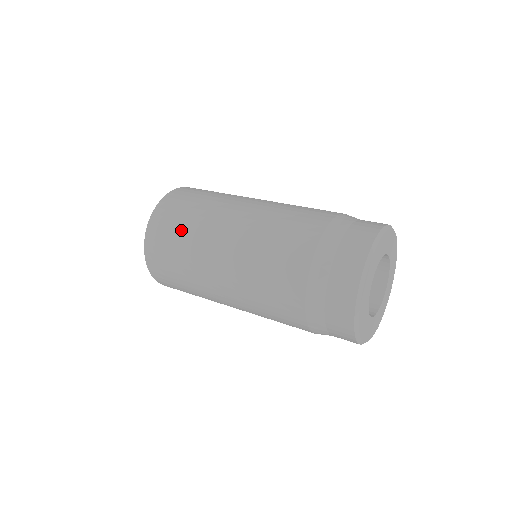
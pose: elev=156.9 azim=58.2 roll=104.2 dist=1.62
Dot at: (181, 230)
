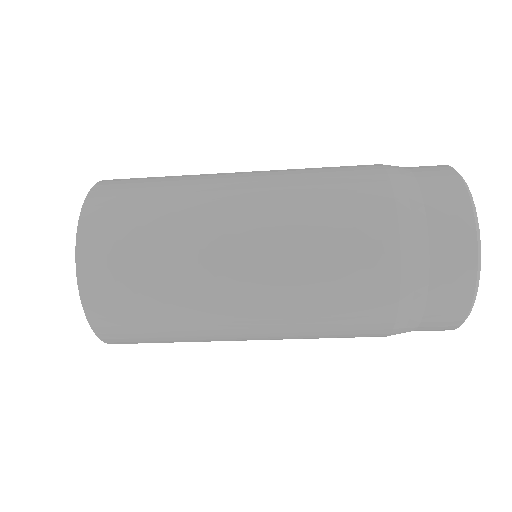
Dot at: (153, 206)
